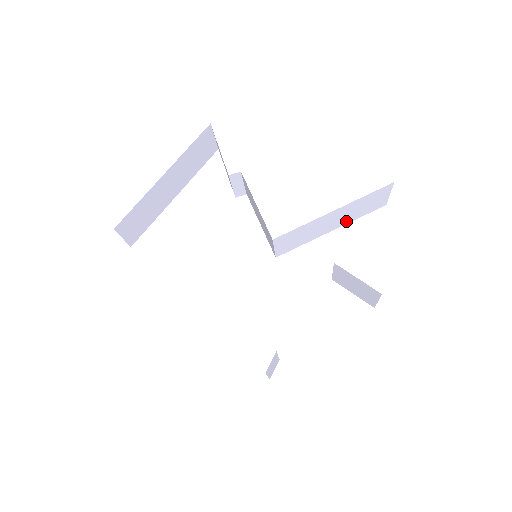
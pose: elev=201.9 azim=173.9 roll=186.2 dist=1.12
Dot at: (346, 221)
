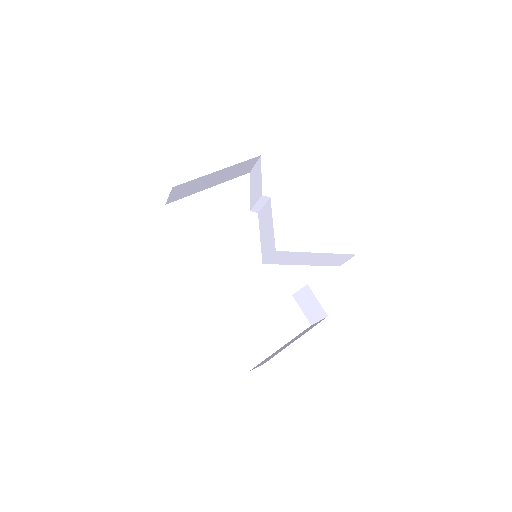
Dot at: (314, 263)
